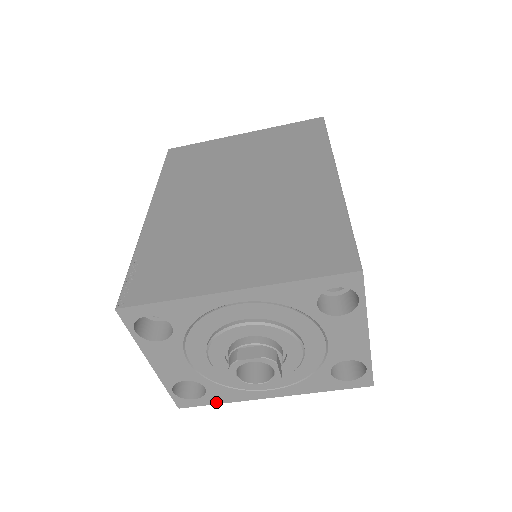
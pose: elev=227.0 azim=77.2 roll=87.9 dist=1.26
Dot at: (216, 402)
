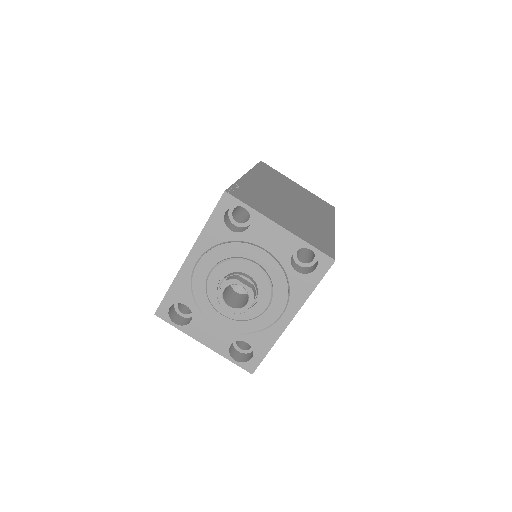
Dot at: (266, 352)
